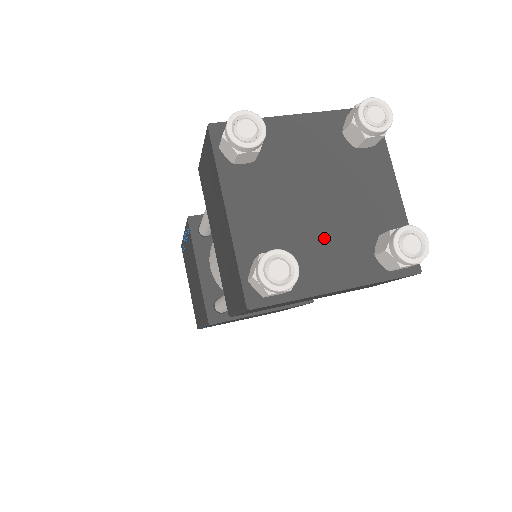
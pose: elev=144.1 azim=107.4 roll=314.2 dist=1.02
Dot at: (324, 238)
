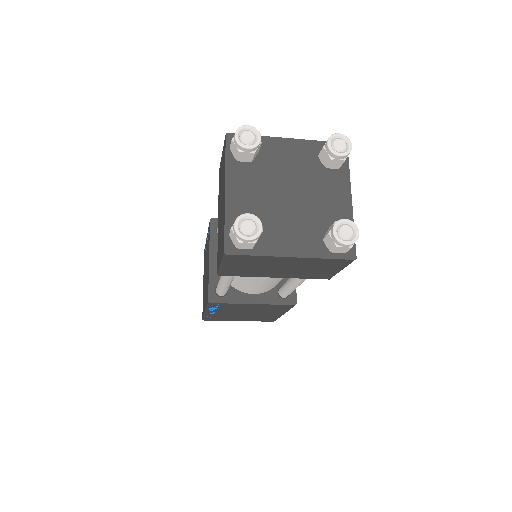
Dot at: (289, 221)
